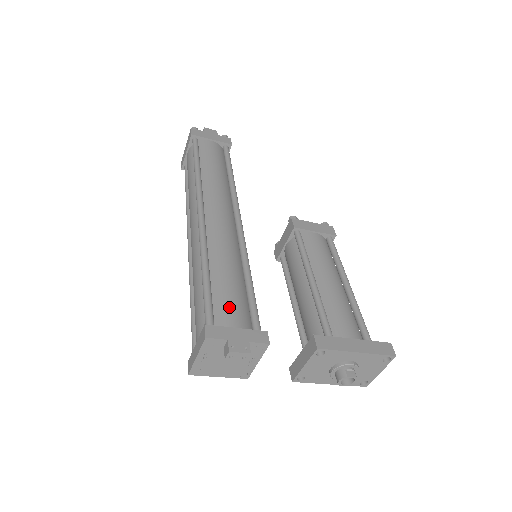
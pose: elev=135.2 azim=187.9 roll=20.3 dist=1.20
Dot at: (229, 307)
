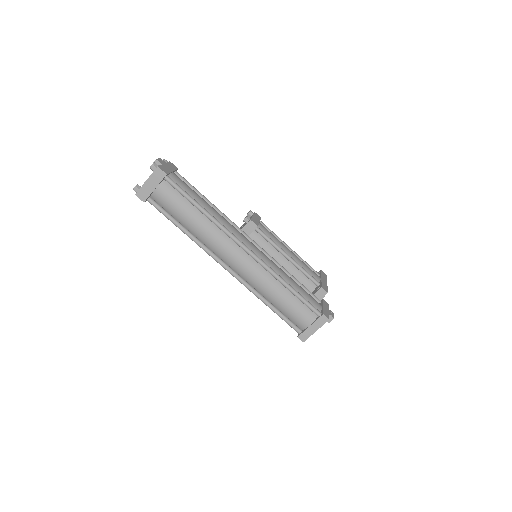
Dot at: (311, 298)
